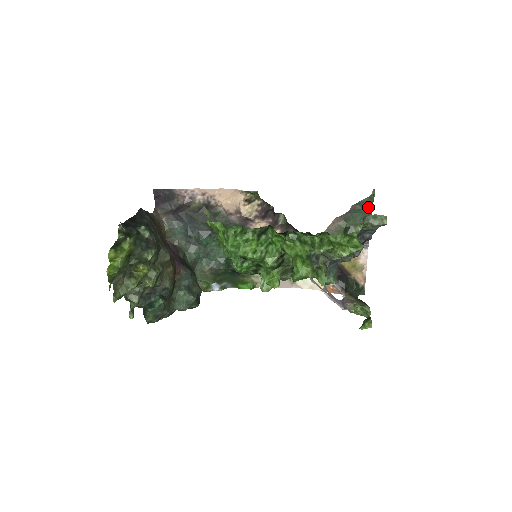
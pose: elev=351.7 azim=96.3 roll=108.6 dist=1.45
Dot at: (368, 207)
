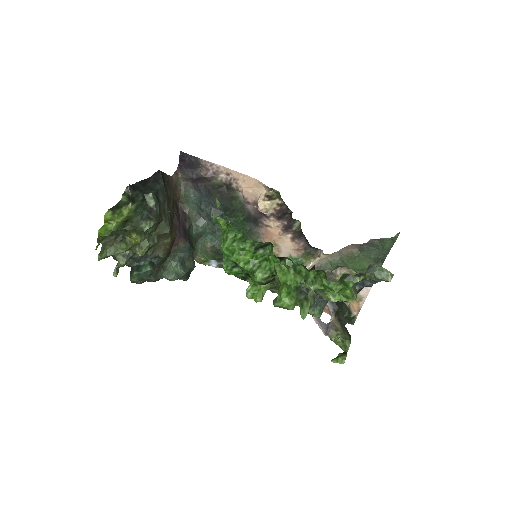
Dot at: (387, 246)
